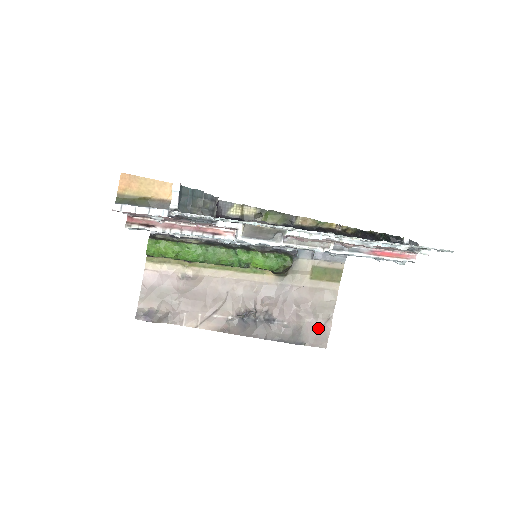
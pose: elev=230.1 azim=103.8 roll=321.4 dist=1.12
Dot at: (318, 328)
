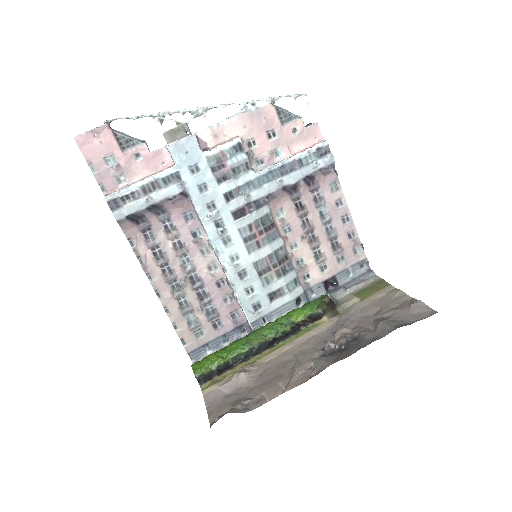
Dot at: (408, 309)
